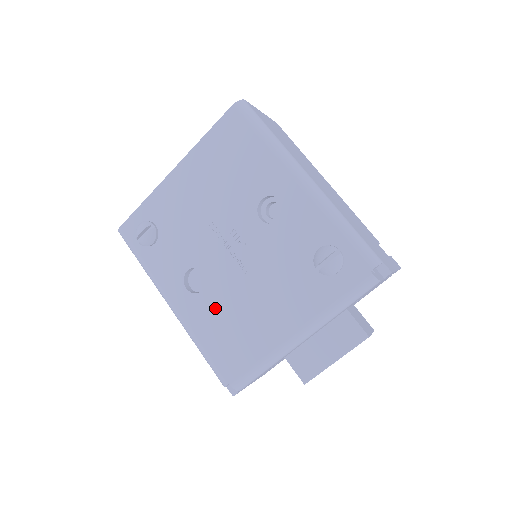
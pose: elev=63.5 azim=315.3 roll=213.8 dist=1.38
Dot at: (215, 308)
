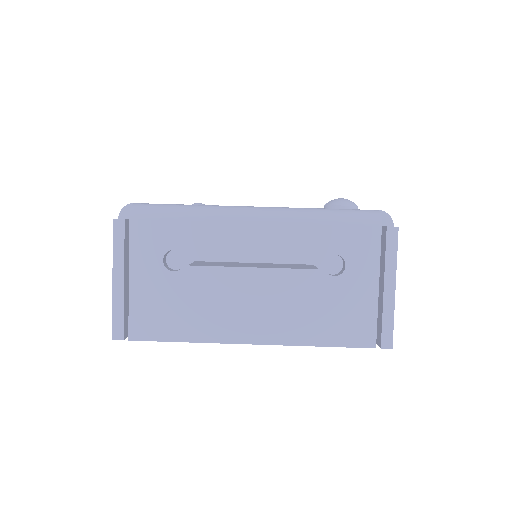
Dot at: occluded
